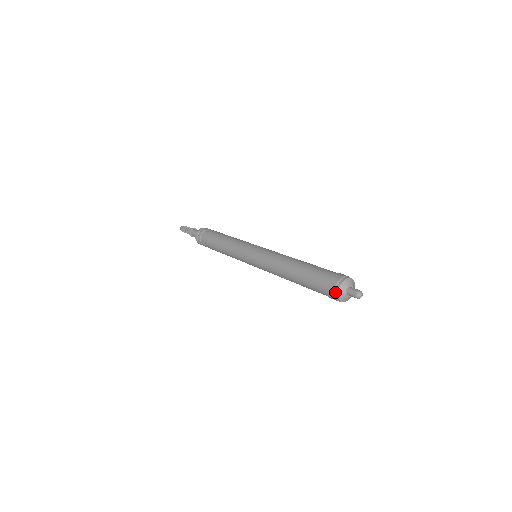
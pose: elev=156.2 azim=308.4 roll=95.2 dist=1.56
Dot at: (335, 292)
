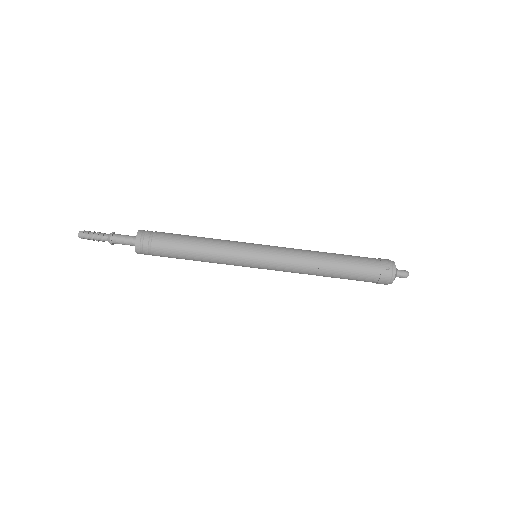
Dot at: (393, 268)
